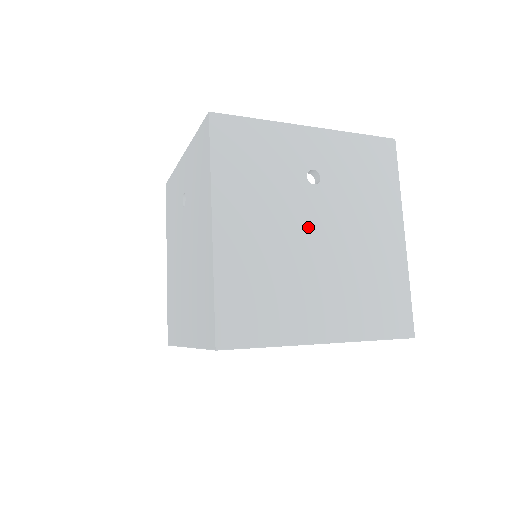
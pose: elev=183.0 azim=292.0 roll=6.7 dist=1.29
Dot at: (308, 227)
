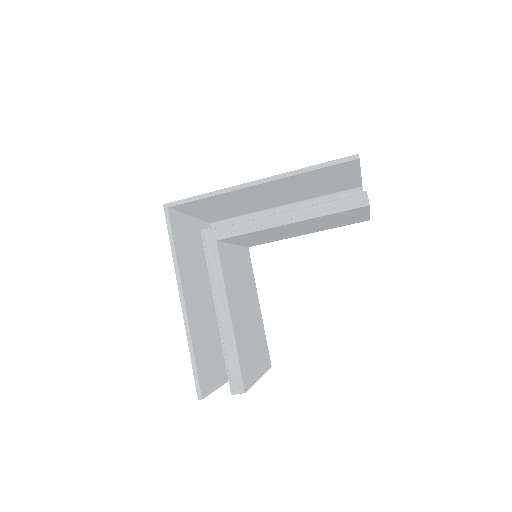
Dot at: occluded
